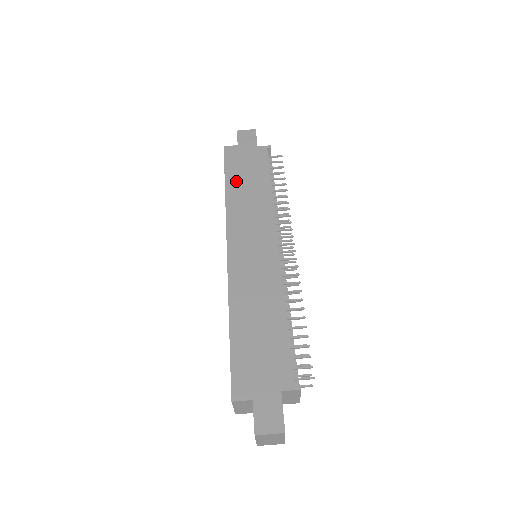
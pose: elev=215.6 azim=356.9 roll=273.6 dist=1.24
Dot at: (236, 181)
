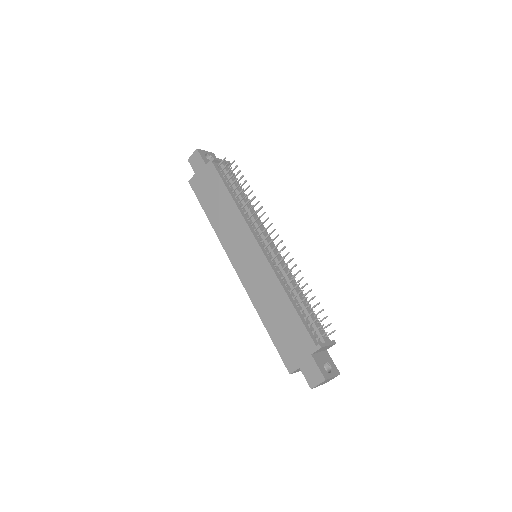
Dot at: (210, 208)
